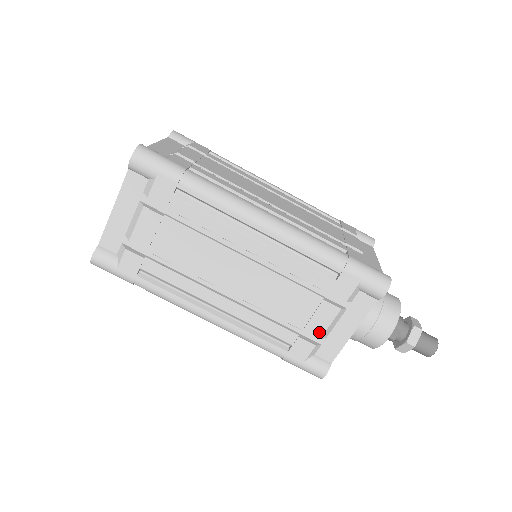
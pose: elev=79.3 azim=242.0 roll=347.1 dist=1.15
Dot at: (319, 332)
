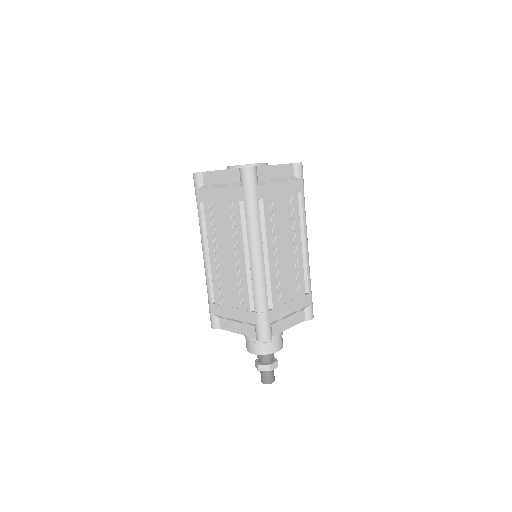
Dot at: (227, 315)
